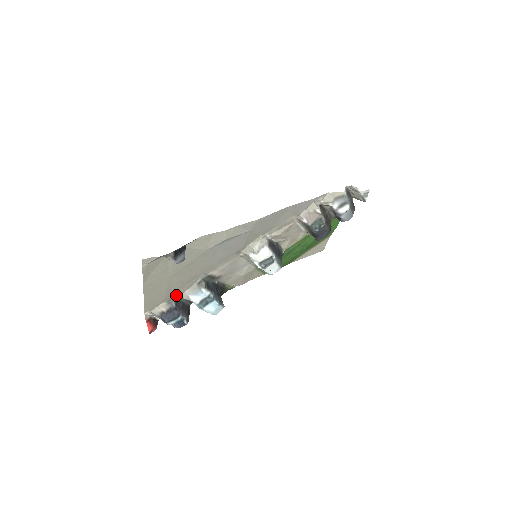
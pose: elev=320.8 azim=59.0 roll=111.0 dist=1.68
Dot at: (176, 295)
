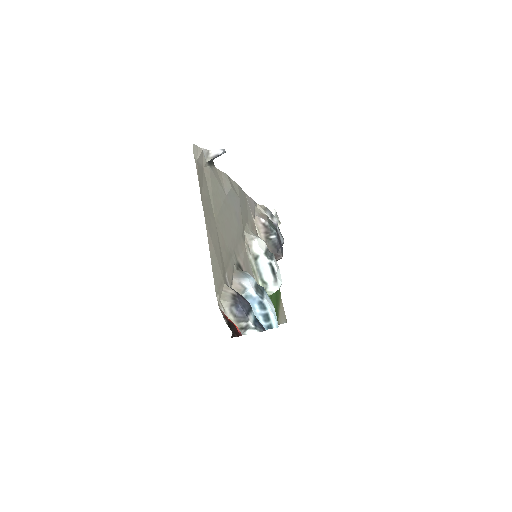
Dot at: (228, 283)
